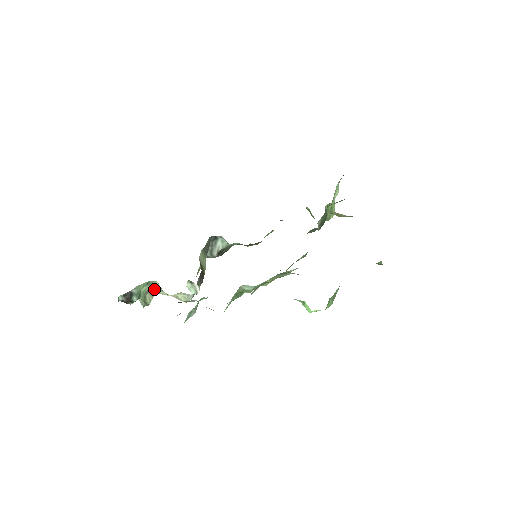
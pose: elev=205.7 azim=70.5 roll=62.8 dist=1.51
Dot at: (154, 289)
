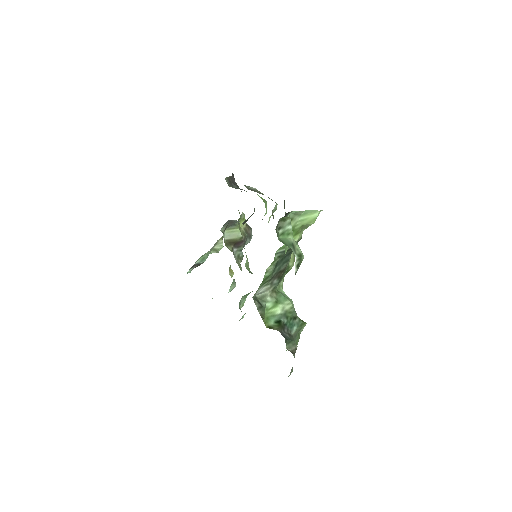
Dot at: occluded
